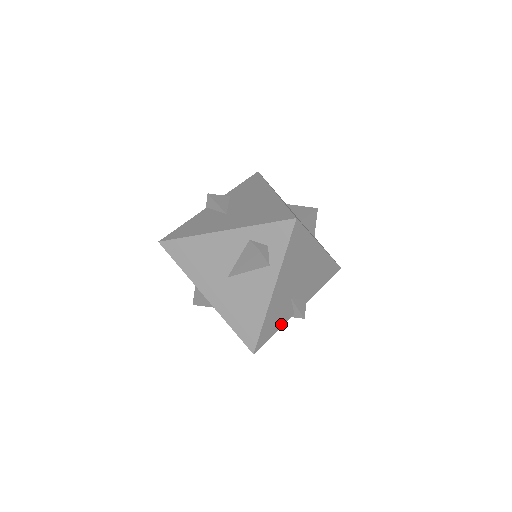
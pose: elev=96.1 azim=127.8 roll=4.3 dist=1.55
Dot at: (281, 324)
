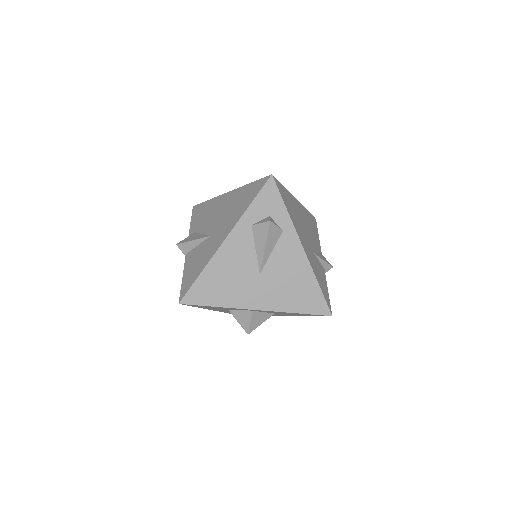
Dot at: (325, 281)
